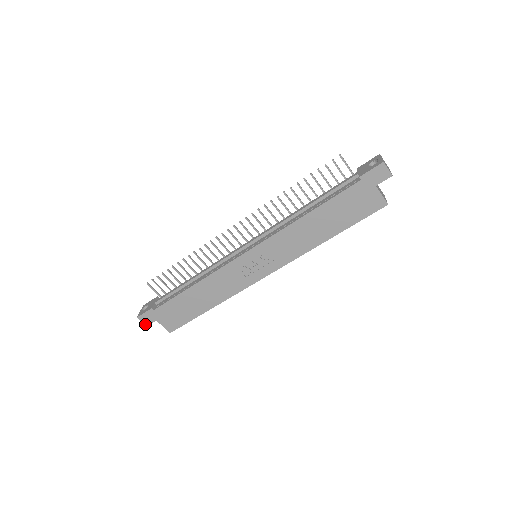
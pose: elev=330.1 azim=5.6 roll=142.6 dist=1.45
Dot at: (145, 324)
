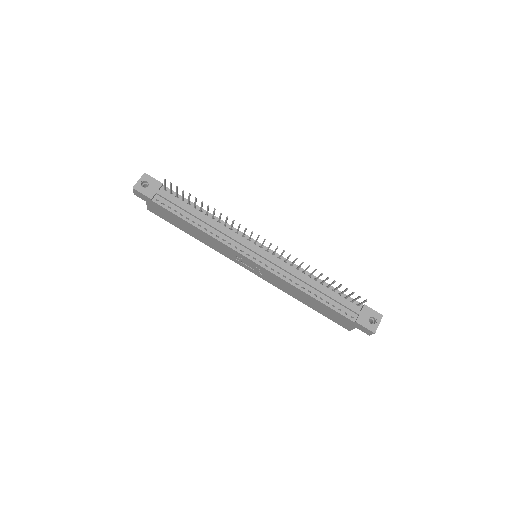
Dot at: (135, 193)
